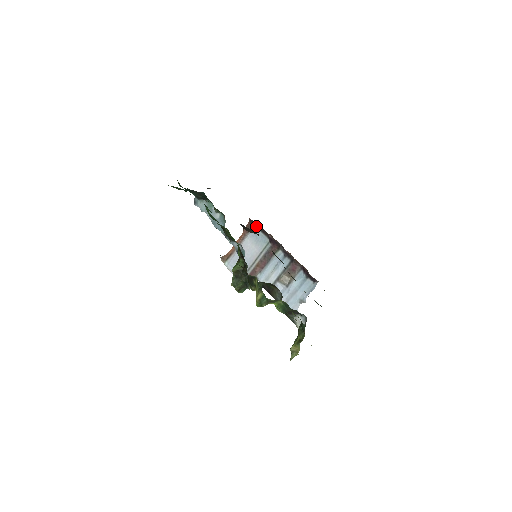
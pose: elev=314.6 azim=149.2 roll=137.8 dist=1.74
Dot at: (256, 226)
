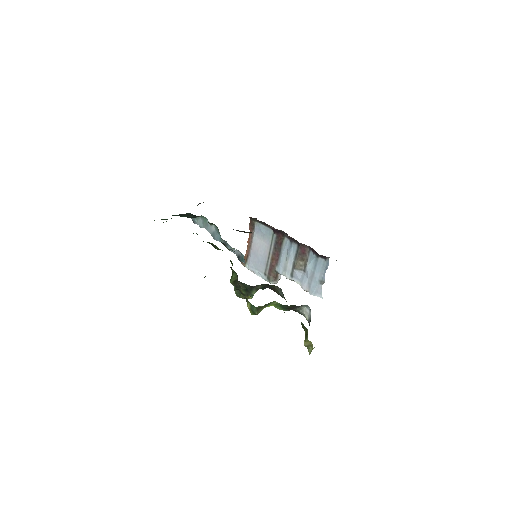
Dot at: (257, 221)
